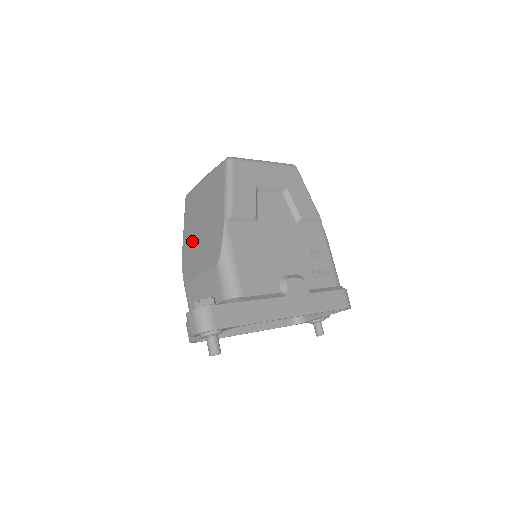
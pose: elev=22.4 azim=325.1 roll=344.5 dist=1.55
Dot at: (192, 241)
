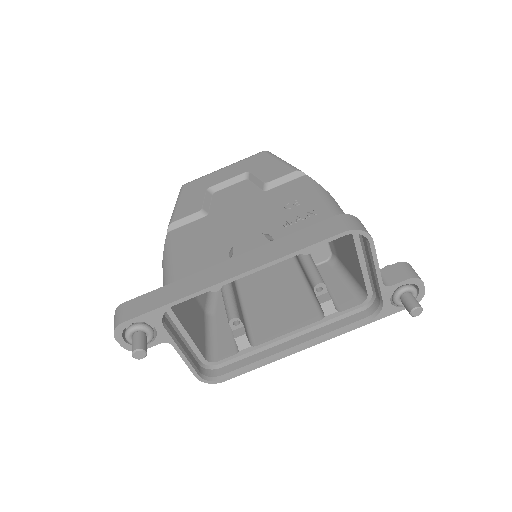
Dot at: occluded
